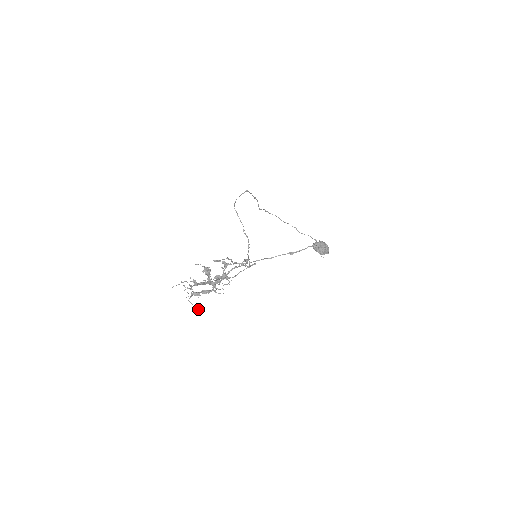
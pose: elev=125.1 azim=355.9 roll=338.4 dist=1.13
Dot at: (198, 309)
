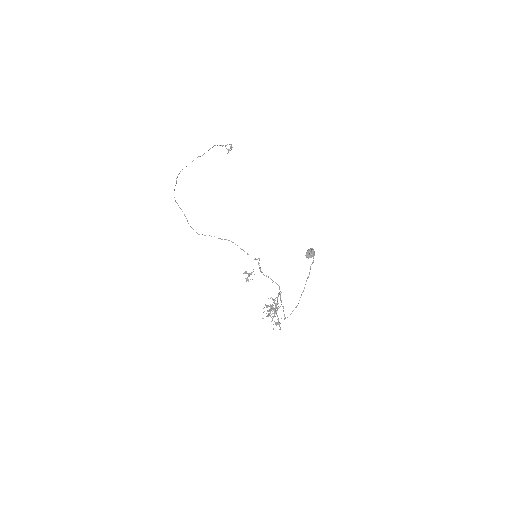
Dot at: occluded
